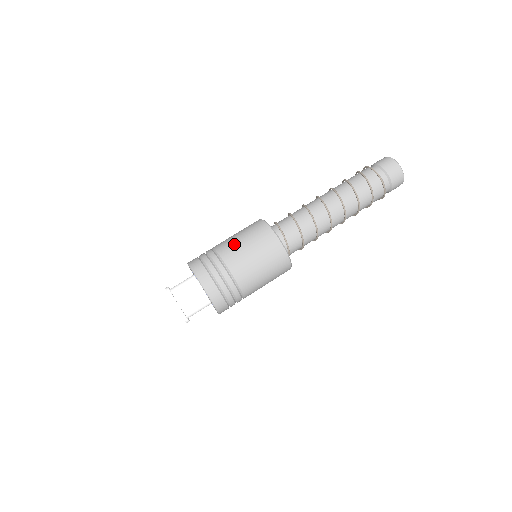
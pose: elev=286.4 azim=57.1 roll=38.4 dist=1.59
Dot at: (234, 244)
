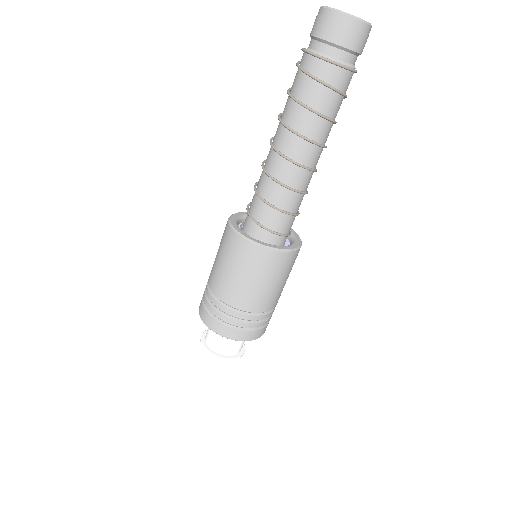
Dot at: (235, 287)
